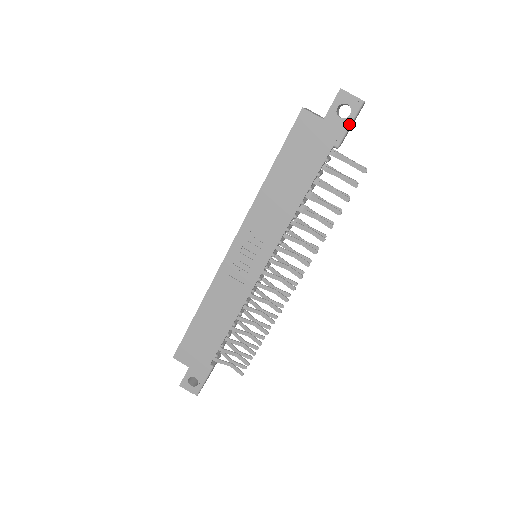
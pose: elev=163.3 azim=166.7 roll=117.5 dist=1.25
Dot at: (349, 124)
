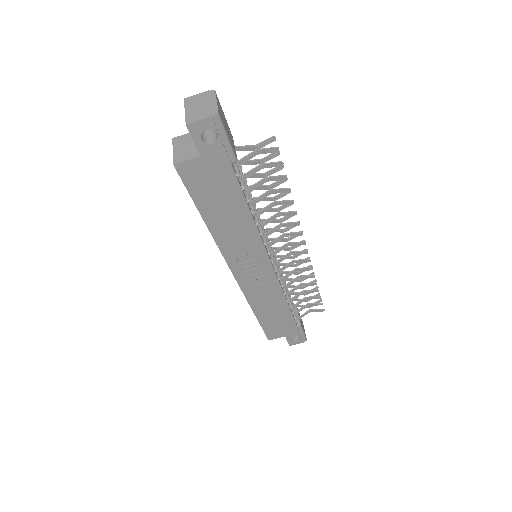
Dot at: (225, 140)
